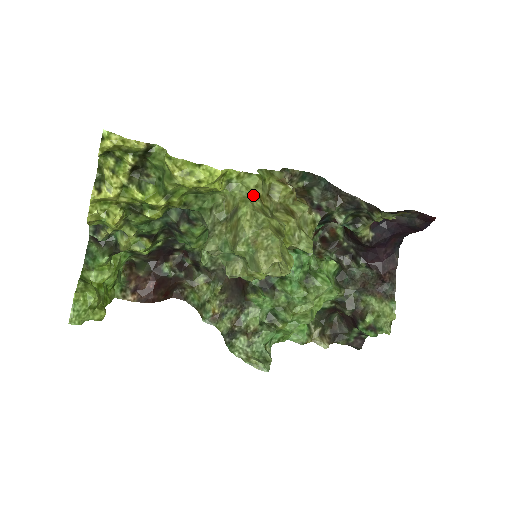
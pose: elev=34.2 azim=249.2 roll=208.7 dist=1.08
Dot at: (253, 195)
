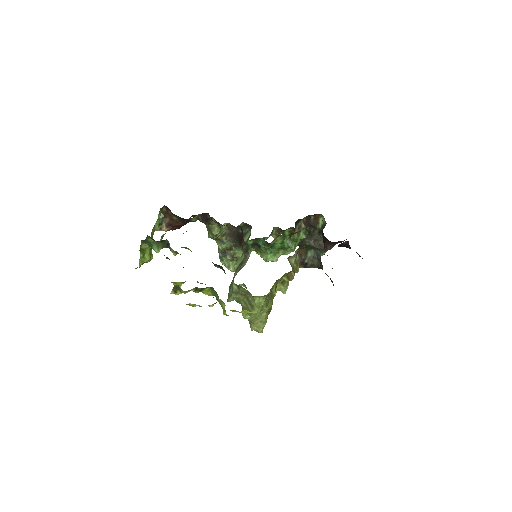
Dot at: (265, 299)
